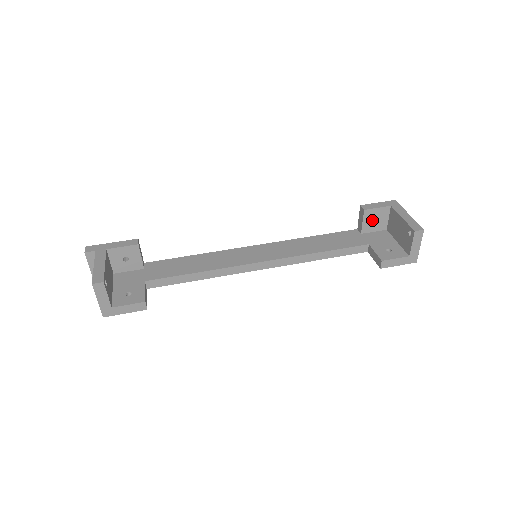
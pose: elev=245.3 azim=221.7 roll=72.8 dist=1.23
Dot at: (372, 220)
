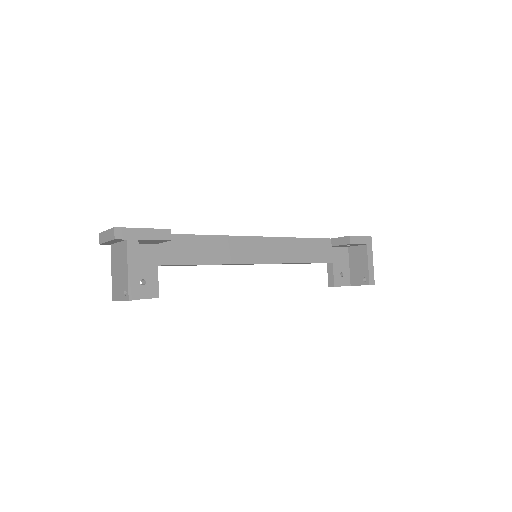
Dot at: (347, 245)
